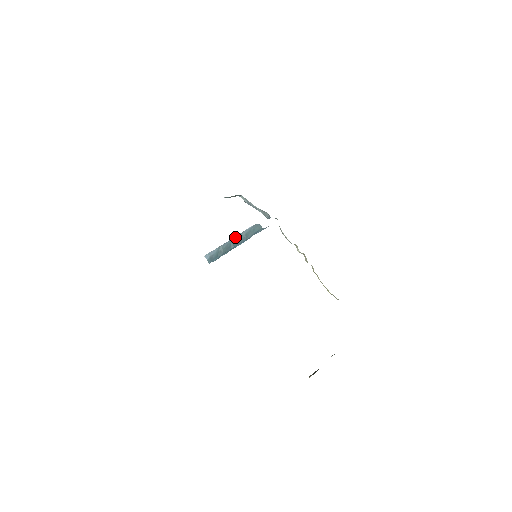
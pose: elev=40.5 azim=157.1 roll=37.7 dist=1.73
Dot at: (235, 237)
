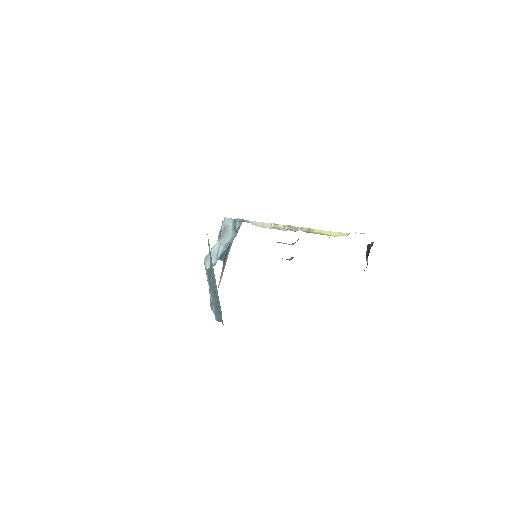
Dot at: (219, 238)
